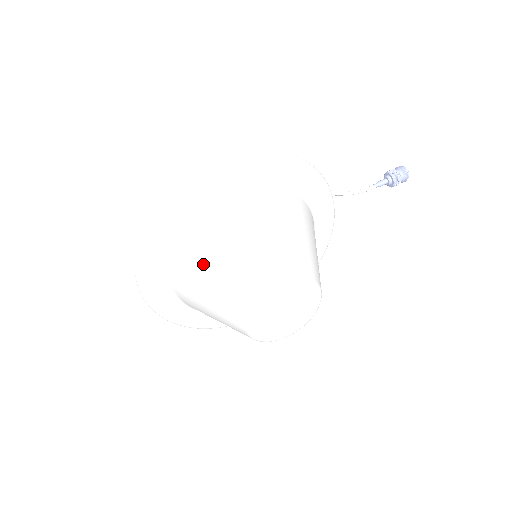
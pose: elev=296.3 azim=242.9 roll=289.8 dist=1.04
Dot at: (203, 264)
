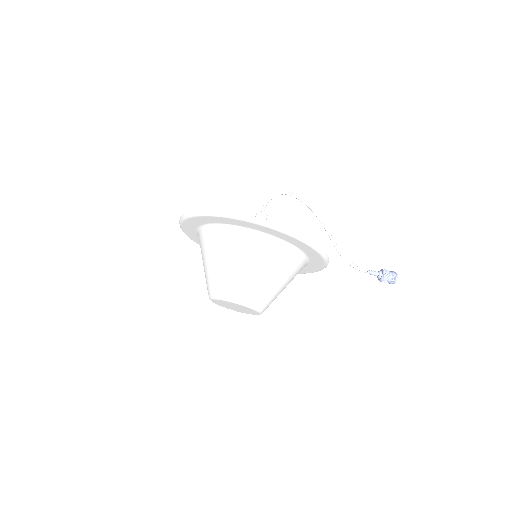
Dot at: (212, 253)
